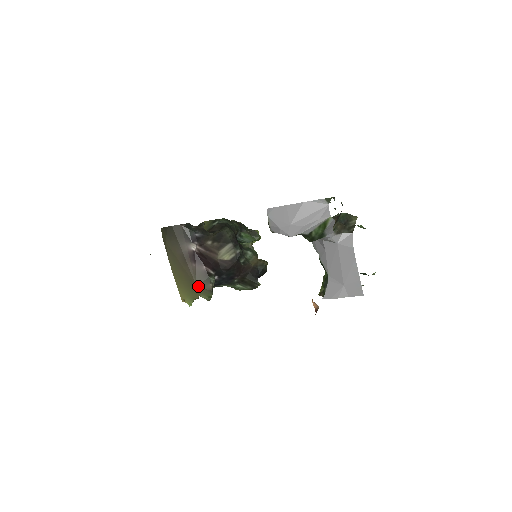
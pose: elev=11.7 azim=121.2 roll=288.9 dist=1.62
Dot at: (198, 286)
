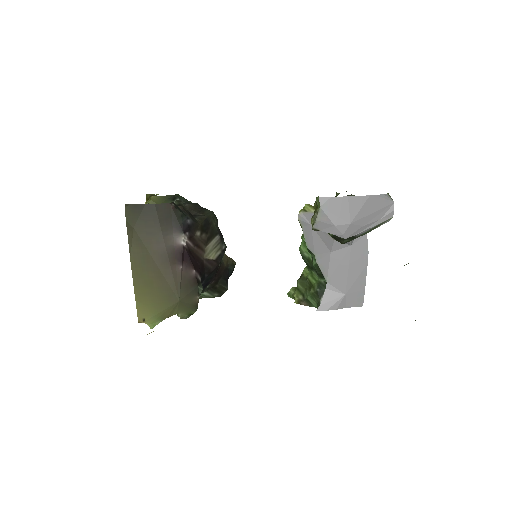
Dot at: (181, 300)
